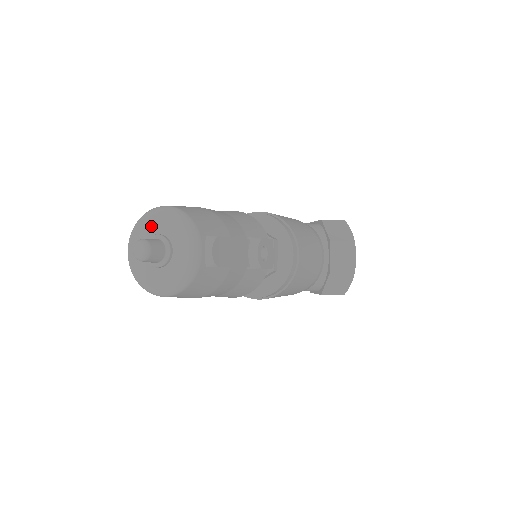
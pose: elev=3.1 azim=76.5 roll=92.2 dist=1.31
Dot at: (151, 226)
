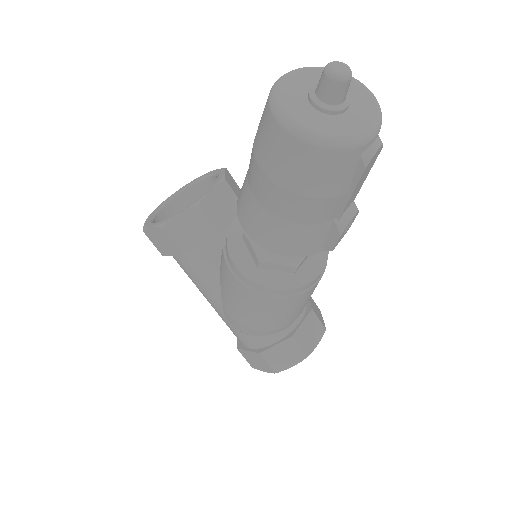
Dot at: occluded
